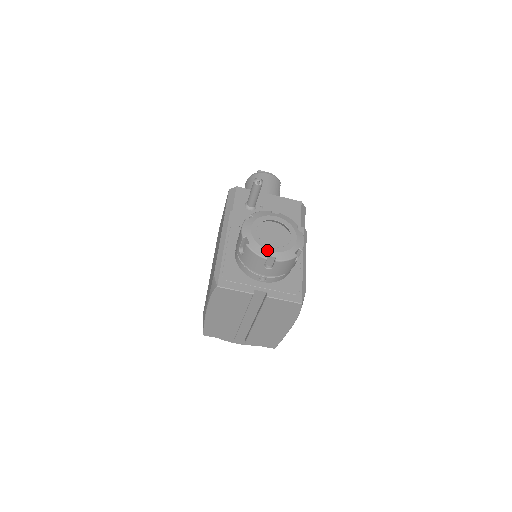
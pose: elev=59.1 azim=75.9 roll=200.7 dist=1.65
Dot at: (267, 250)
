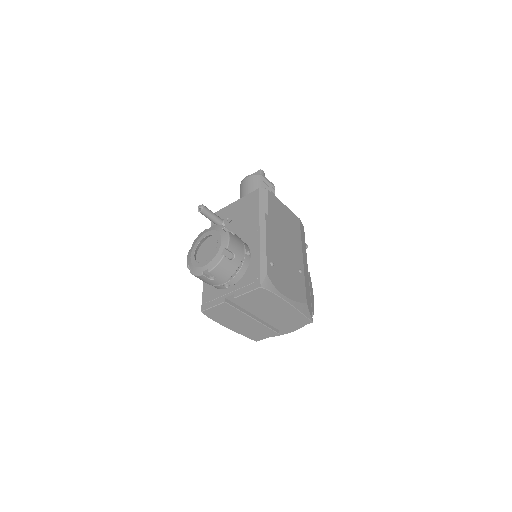
Dot at: (201, 267)
